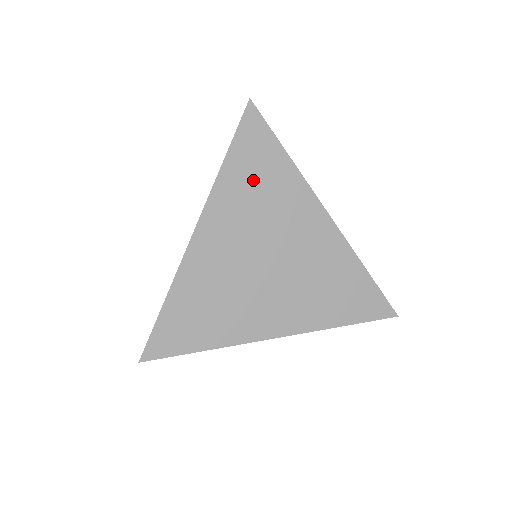
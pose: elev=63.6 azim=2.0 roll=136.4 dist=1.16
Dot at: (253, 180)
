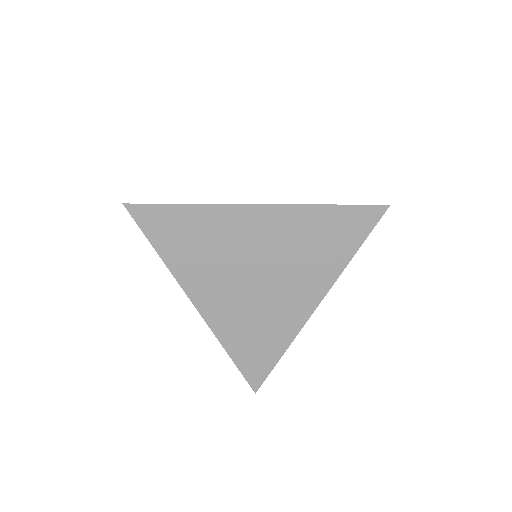
Dot at: (321, 235)
